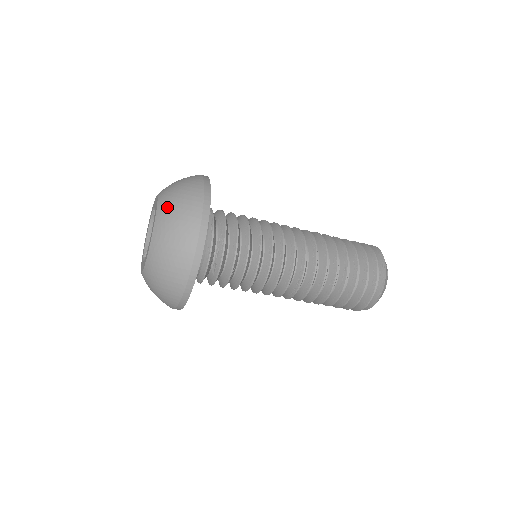
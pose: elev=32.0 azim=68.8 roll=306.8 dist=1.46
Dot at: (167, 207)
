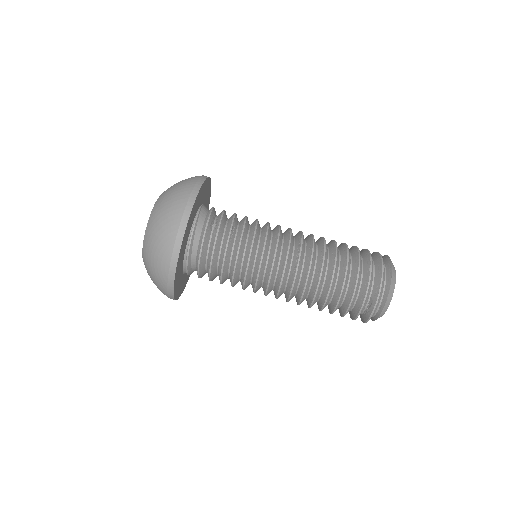
Dot at: occluded
